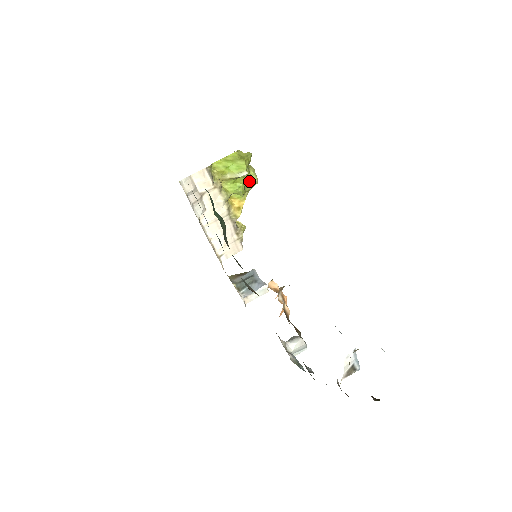
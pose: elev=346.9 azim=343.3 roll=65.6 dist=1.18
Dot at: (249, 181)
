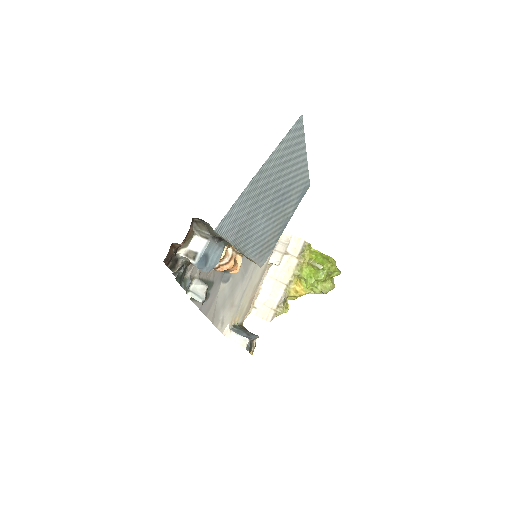
Dot at: (321, 286)
